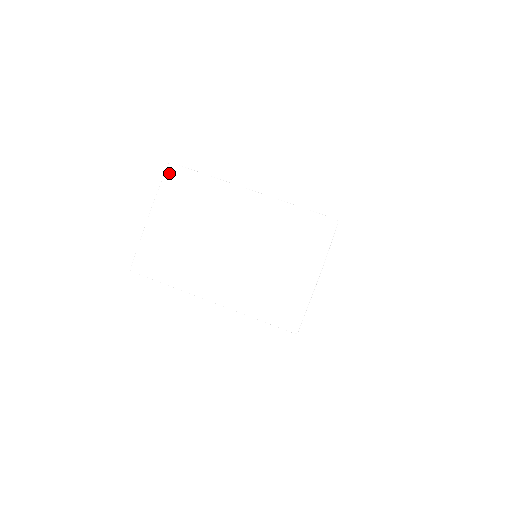
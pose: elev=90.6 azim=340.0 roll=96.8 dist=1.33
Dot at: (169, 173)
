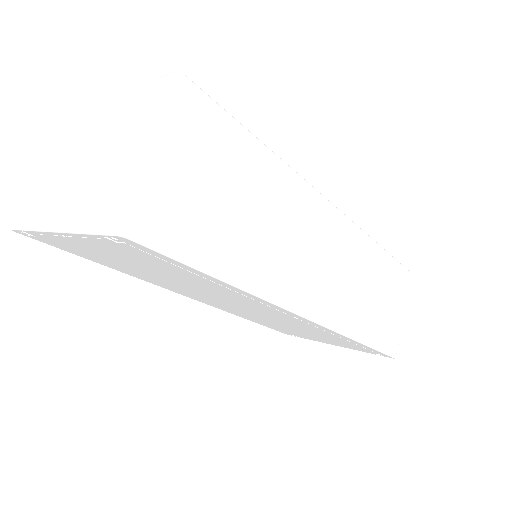
Dot at: (54, 121)
